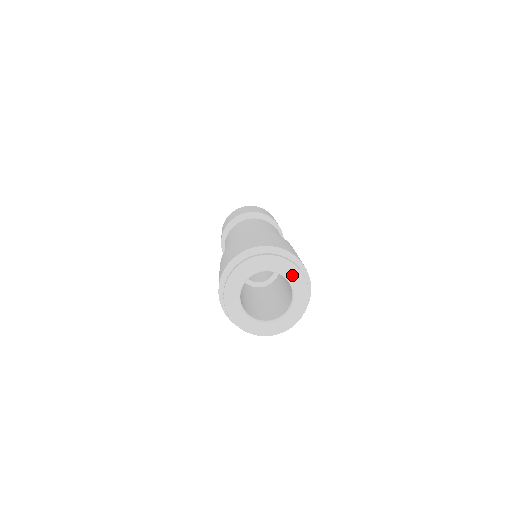
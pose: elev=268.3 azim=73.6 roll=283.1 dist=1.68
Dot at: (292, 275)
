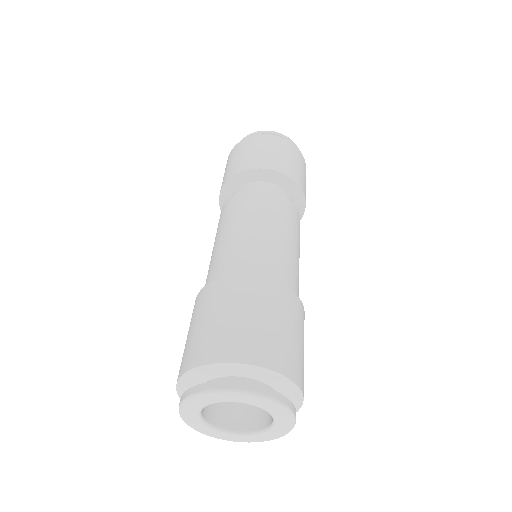
Dot at: (240, 399)
